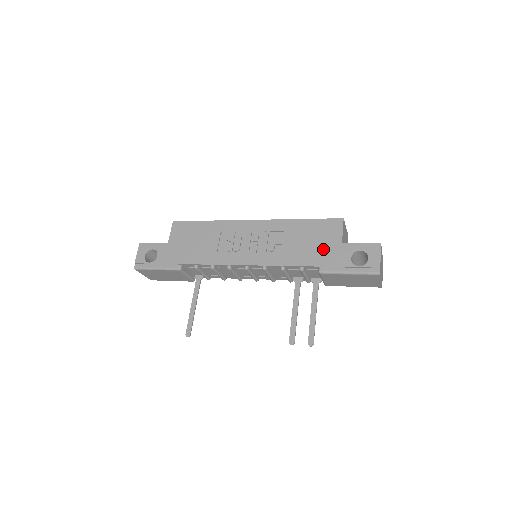
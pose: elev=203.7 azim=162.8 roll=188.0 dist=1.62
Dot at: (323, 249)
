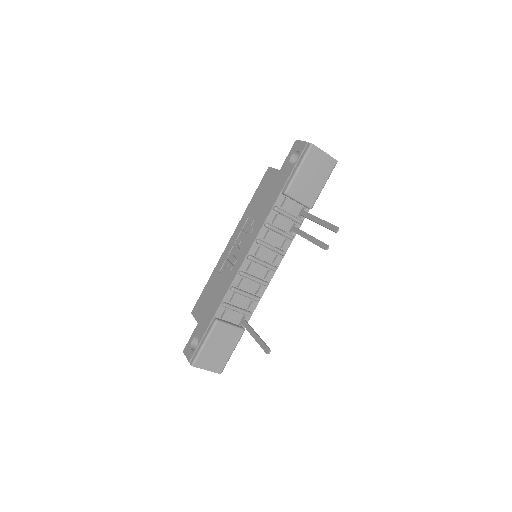
Dot at: (274, 186)
